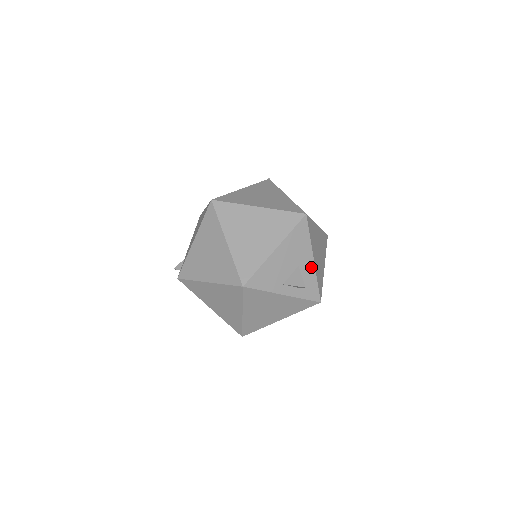
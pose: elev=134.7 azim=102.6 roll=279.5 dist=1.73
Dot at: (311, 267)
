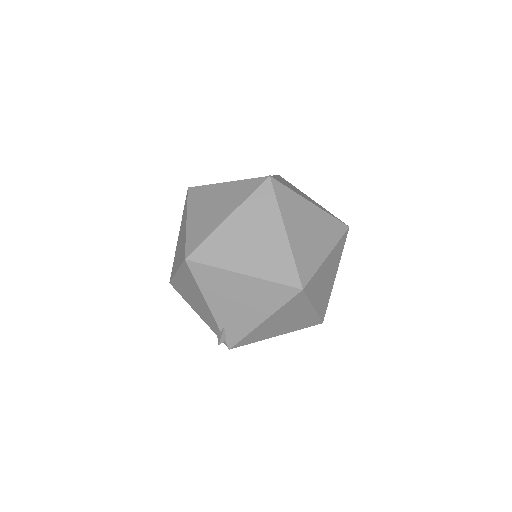
Dot at: occluded
